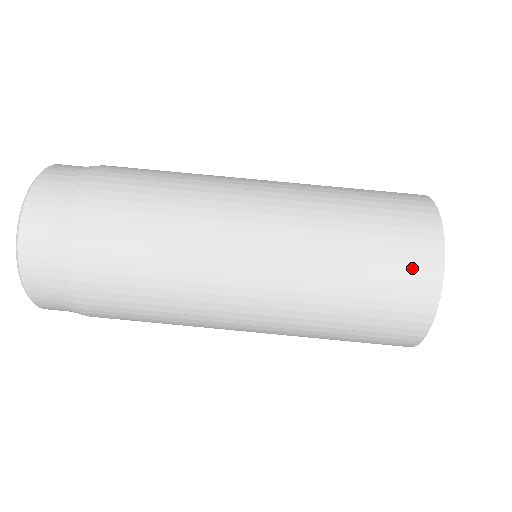
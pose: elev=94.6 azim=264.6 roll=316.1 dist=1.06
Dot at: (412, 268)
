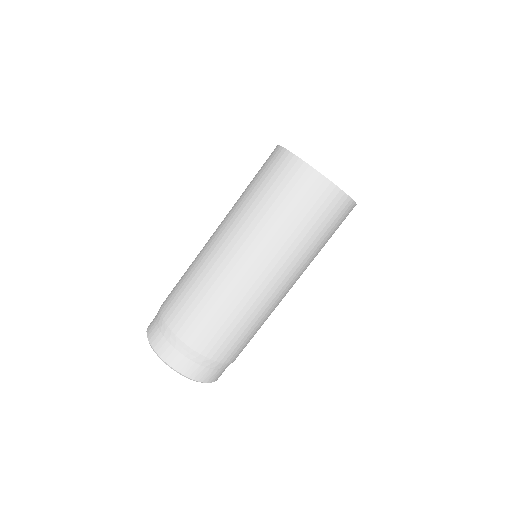
Dot at: (282, 170)
